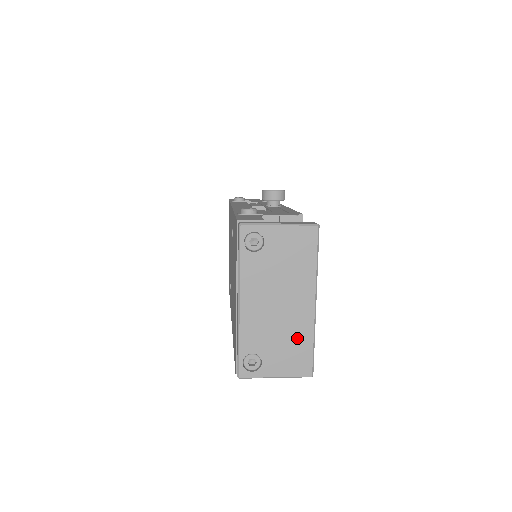
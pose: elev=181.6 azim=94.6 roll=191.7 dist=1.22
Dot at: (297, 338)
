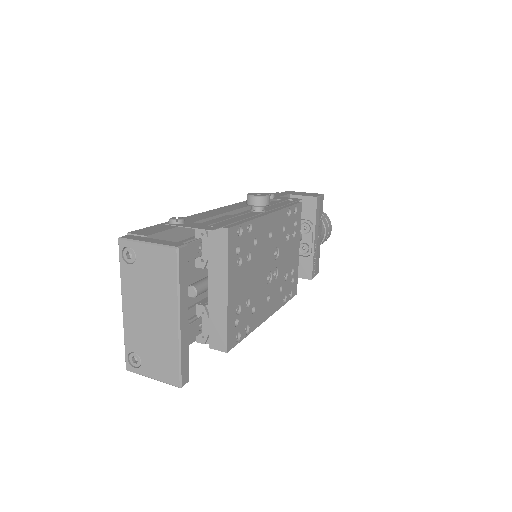
Dot at: (166, 349)
